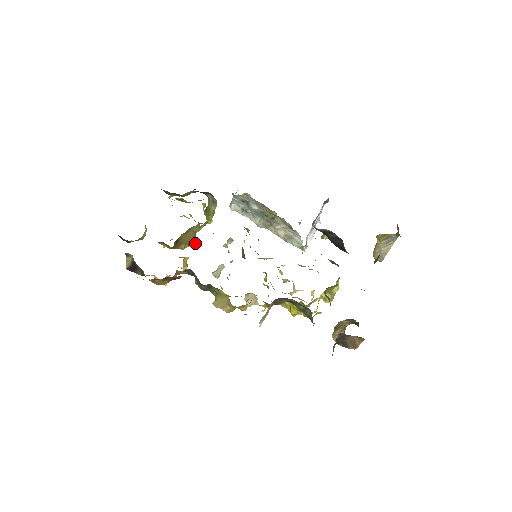
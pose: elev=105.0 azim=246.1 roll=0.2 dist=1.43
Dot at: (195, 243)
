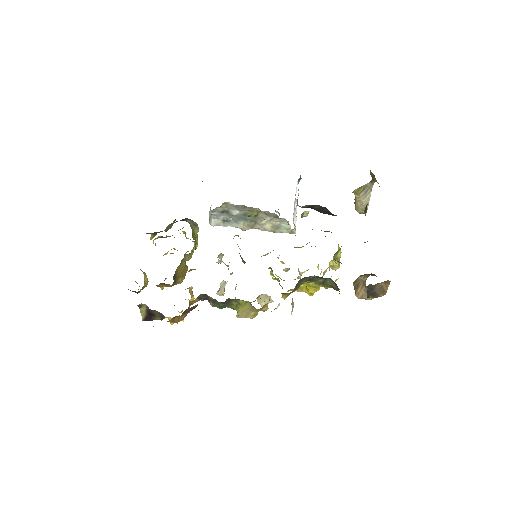
Dot at: (195, 269)
